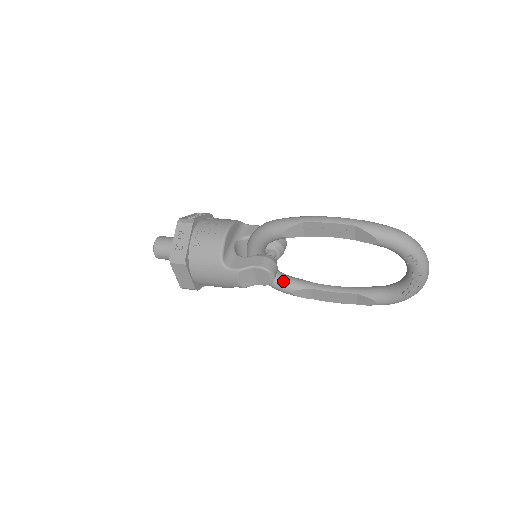
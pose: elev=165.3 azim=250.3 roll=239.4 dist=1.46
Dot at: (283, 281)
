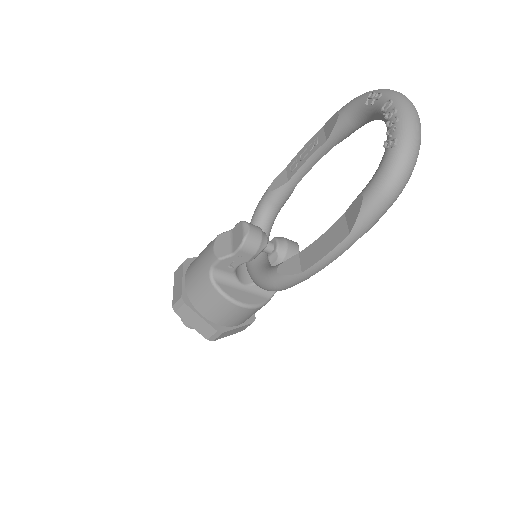
Dot at: (273, 266)
